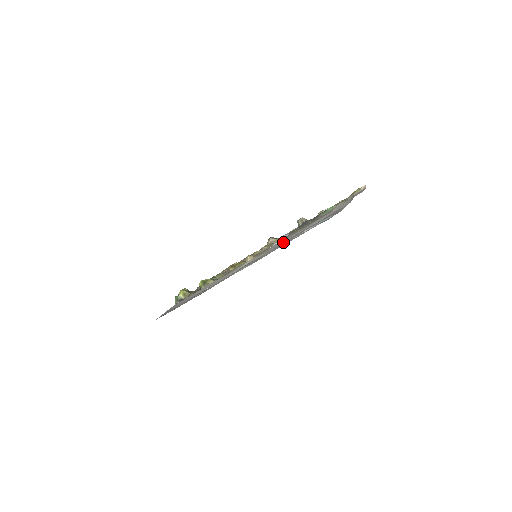
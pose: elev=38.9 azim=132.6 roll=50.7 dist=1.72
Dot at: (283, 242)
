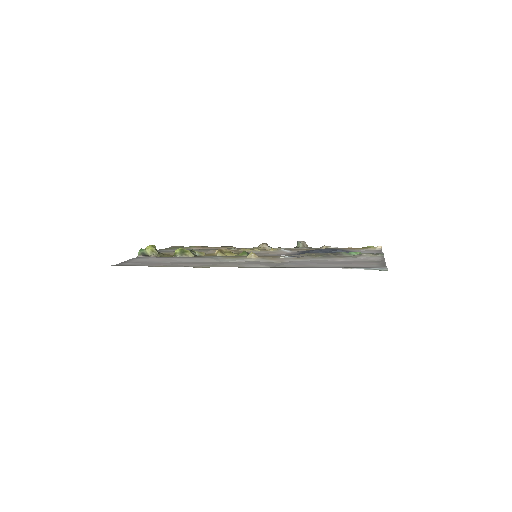
Dot at: (302, 261)
